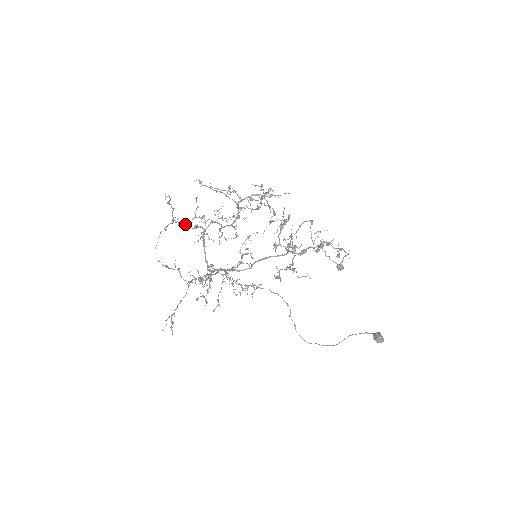
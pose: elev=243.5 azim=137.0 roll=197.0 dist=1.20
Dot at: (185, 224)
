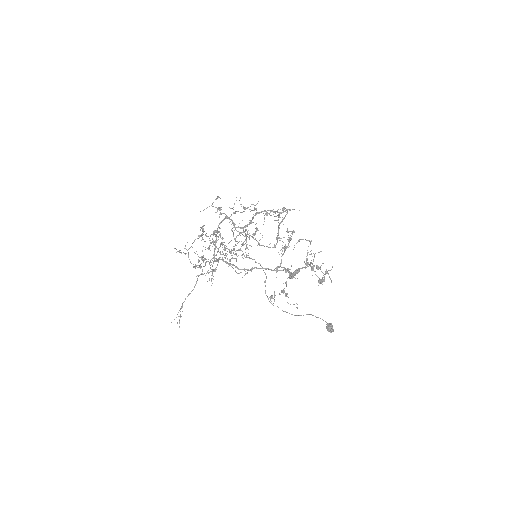
Dot at: occluded
